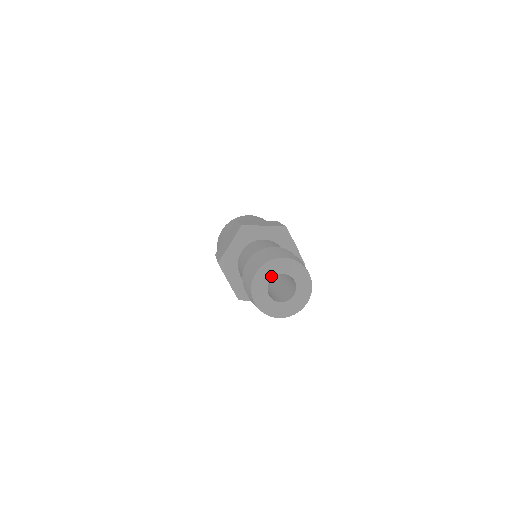
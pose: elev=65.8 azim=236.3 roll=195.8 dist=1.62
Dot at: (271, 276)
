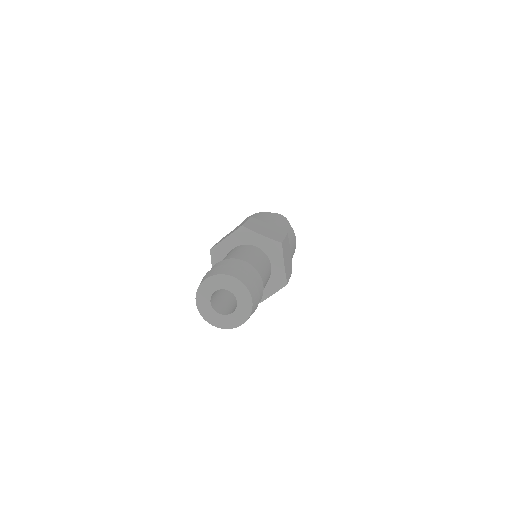
Dot at: (208, 299)
